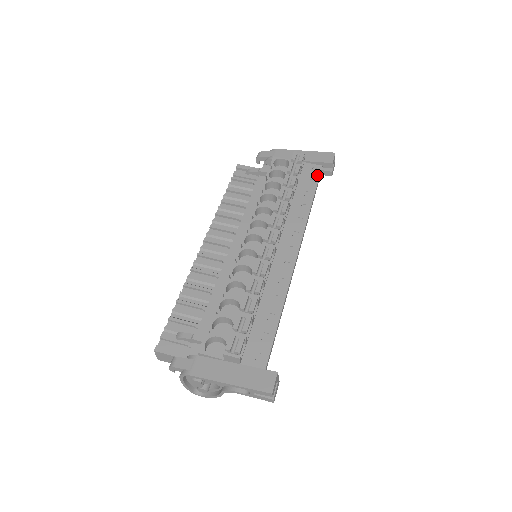
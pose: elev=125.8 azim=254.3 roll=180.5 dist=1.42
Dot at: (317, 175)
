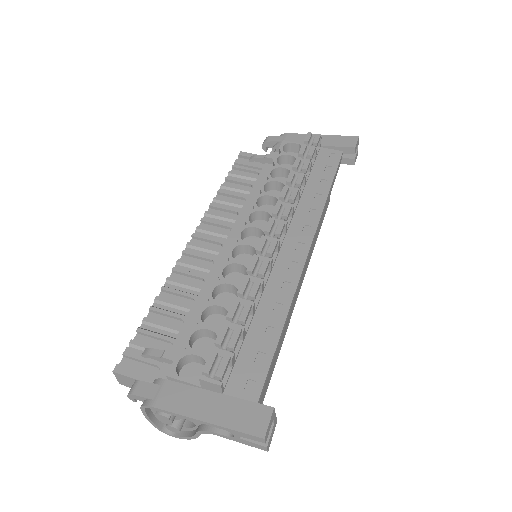
Dot at: (336, 161)
